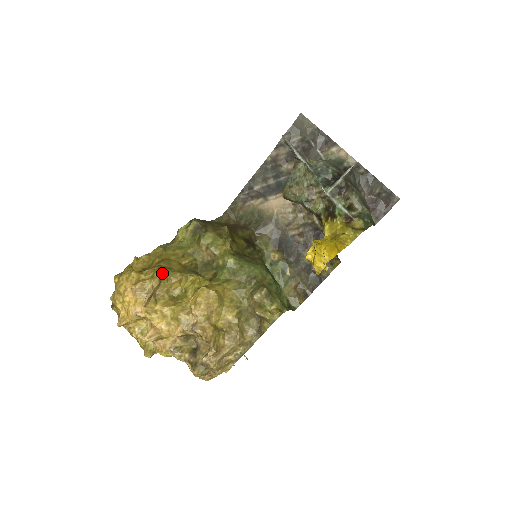
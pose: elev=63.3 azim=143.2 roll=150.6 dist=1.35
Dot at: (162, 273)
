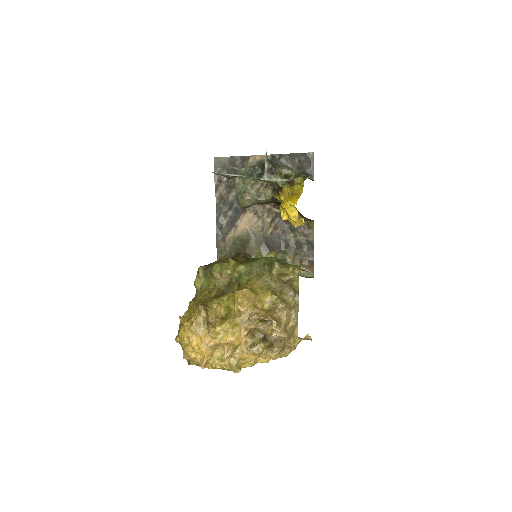
Dot at: (203, 305)
